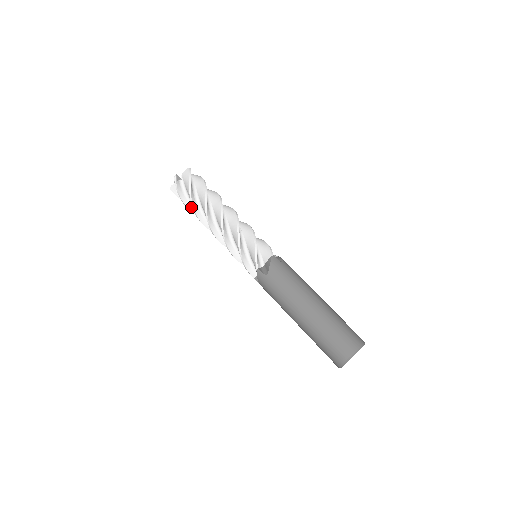
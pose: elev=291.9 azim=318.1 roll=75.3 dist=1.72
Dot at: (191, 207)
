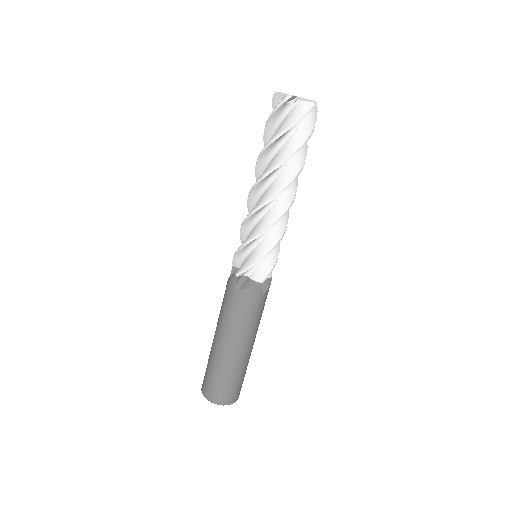
Dot at: (268, 138)
